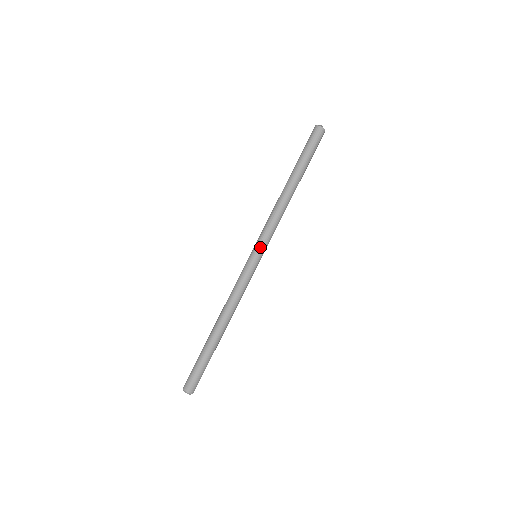
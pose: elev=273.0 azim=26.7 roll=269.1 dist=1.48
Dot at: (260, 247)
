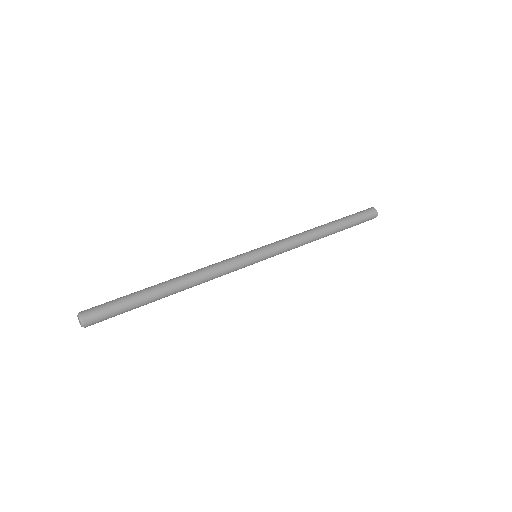
Dot at: (266, 248)
